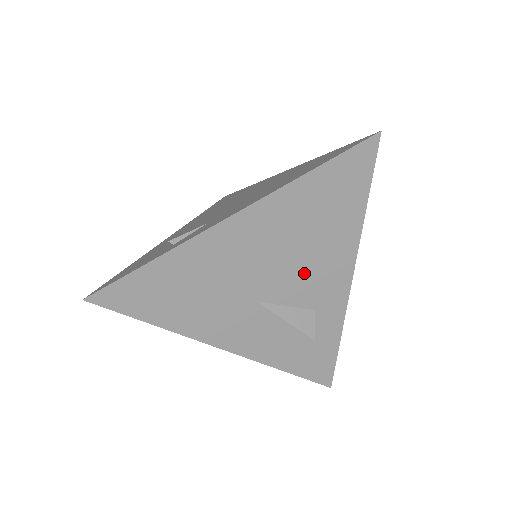
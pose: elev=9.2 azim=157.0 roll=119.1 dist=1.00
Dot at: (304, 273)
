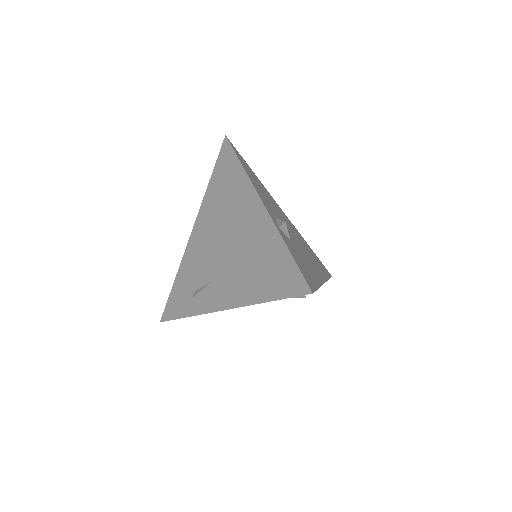
Dot at: occluded
